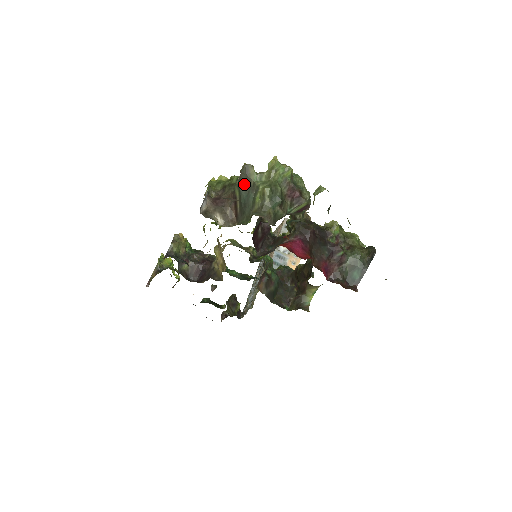
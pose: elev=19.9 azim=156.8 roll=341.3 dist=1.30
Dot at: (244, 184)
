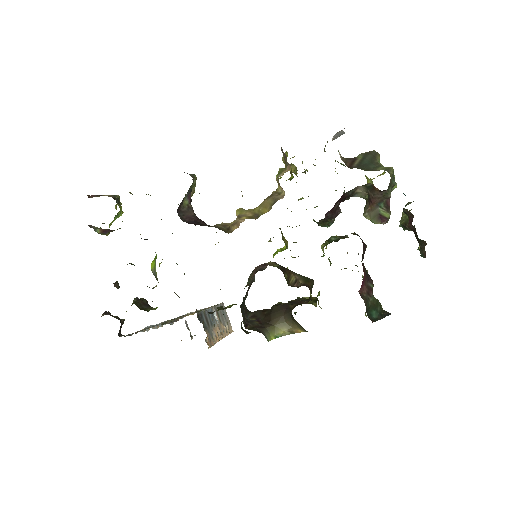
Dot at: (370, 157)
